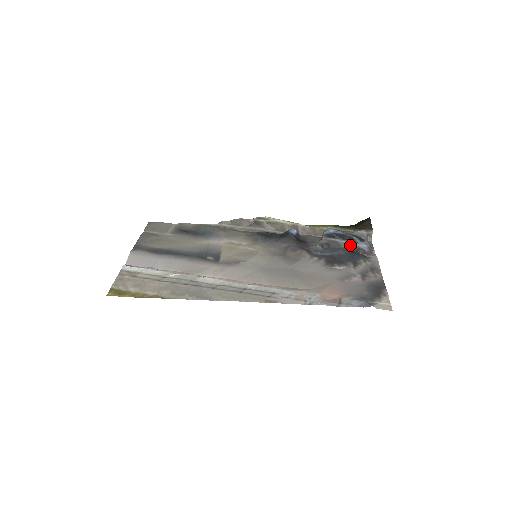
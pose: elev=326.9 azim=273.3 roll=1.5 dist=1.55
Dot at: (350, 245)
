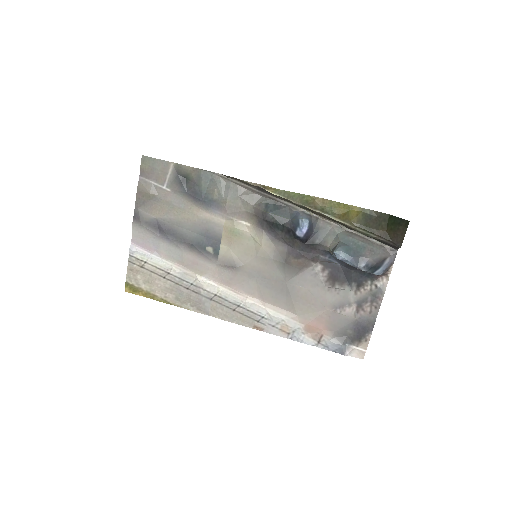
Dot at: occluded
